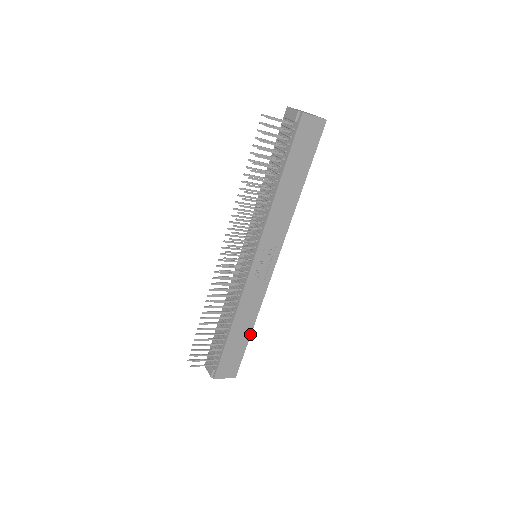
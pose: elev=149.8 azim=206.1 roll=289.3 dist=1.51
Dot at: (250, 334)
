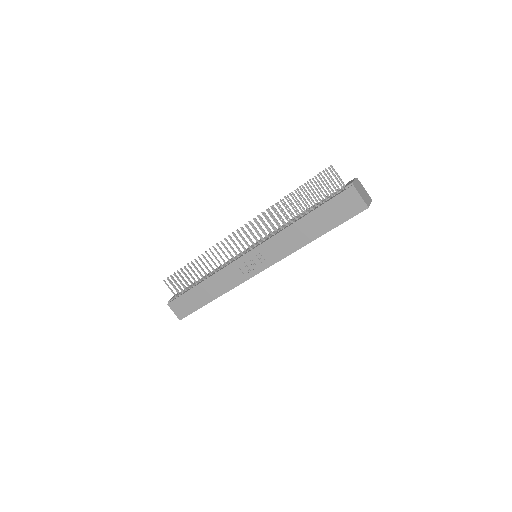
Dot at: occluded
